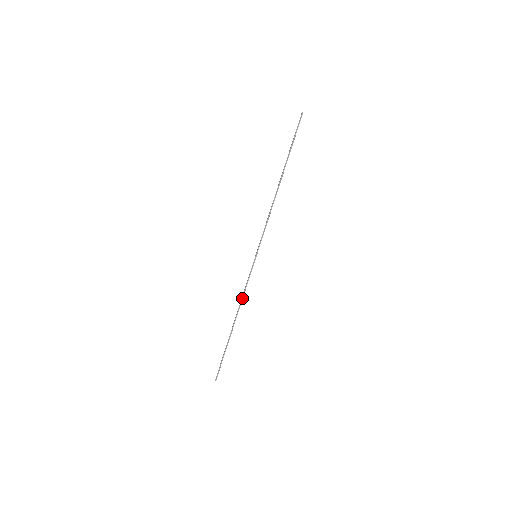
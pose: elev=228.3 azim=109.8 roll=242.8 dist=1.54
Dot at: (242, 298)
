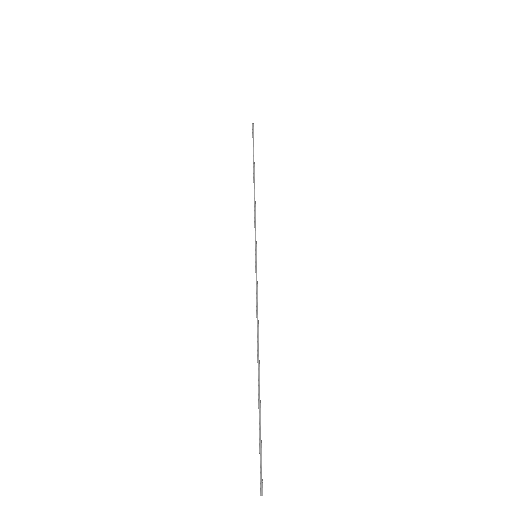
Dot at: (257, 316)
